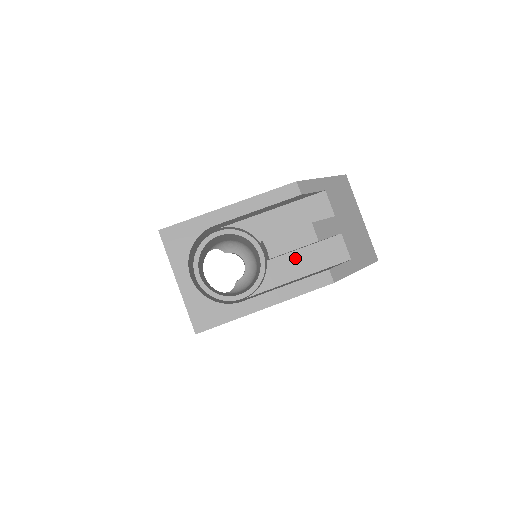
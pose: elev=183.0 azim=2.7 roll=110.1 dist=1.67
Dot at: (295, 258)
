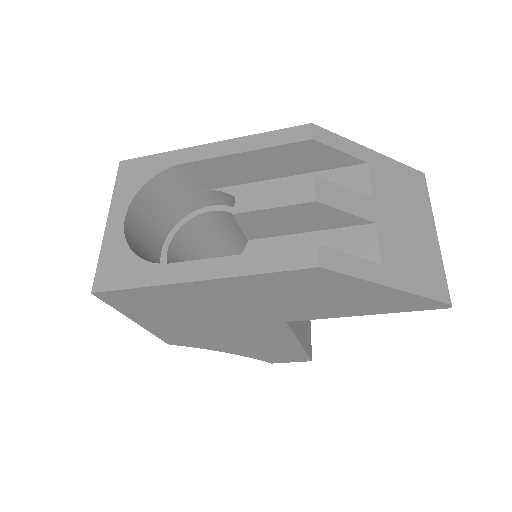
Dot at: (290, 244)
